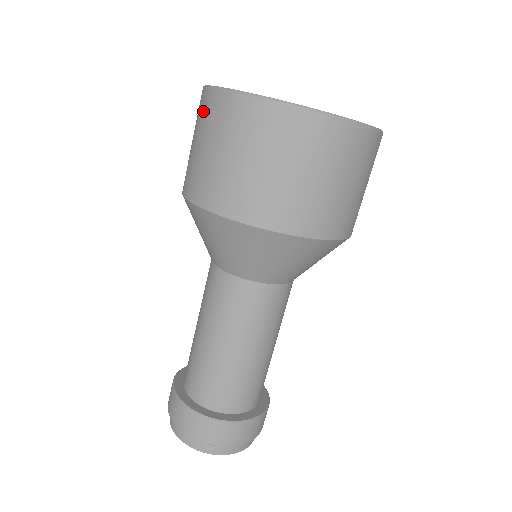
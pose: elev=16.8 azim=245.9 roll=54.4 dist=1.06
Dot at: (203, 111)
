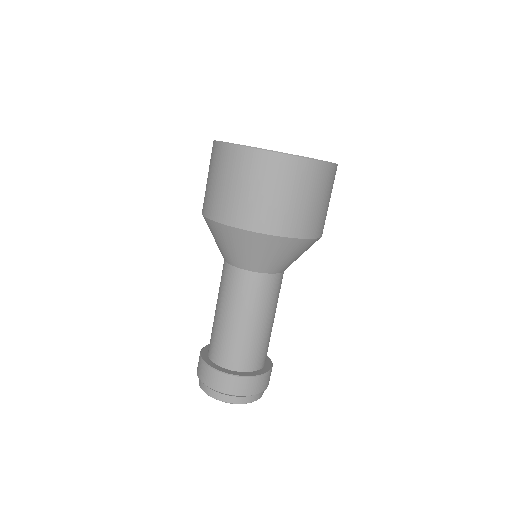
Dot at: (221, 159)
